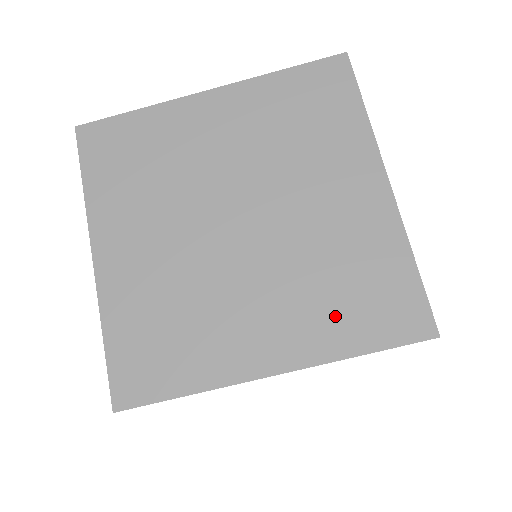
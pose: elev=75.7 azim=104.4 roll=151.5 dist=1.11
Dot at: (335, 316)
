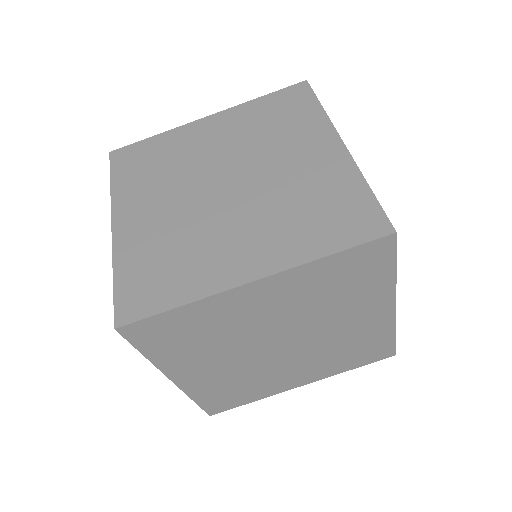
Dot at: (305, 232)
